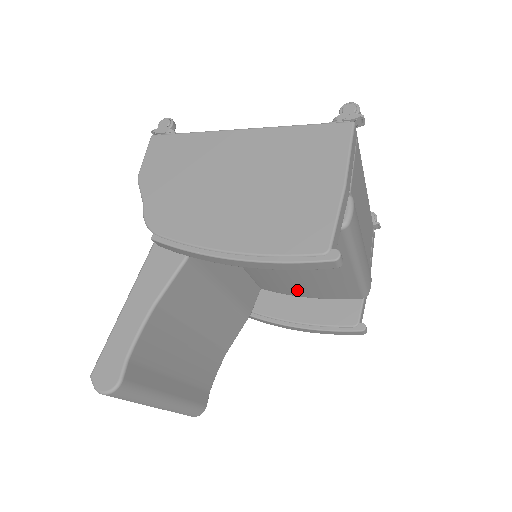
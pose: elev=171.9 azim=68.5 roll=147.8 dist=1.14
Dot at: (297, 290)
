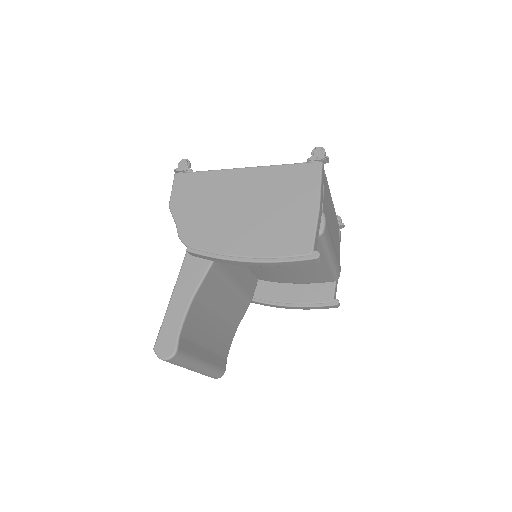
Dot at: (287, 279)
